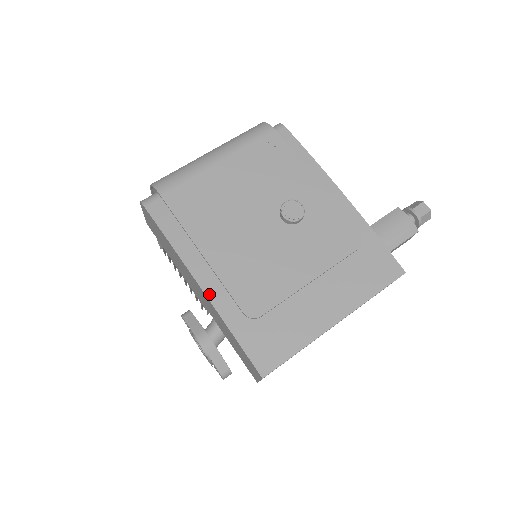
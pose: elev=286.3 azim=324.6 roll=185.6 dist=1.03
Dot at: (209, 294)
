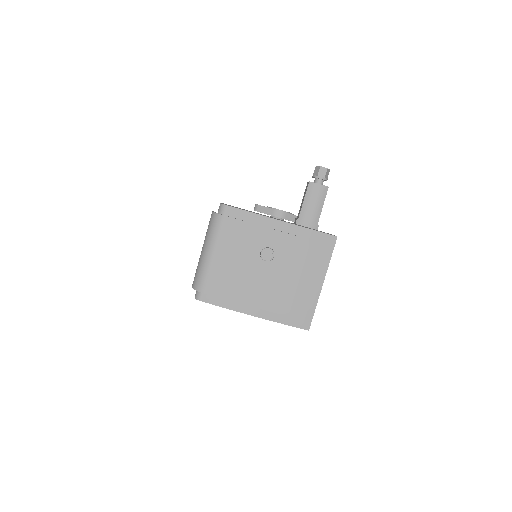
Dot at: (261, 317)
